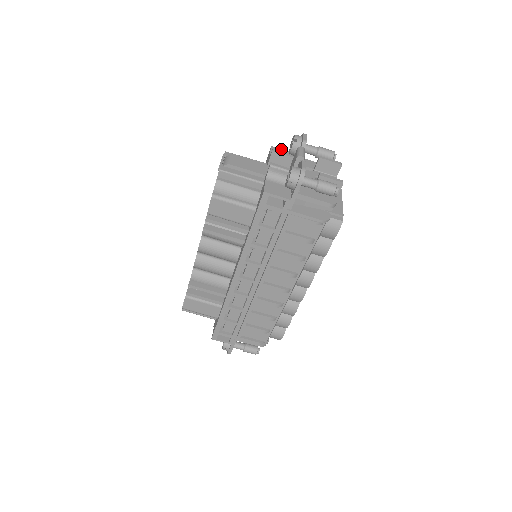
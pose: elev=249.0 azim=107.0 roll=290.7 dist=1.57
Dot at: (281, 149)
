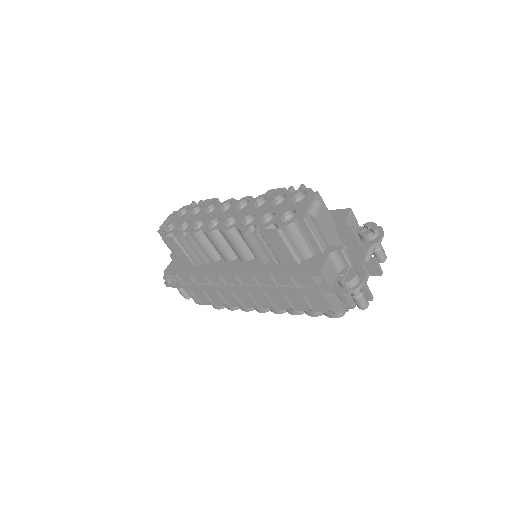
Dot at: occluded
